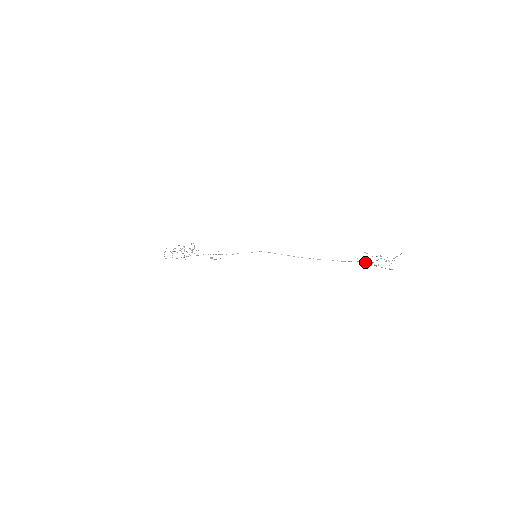
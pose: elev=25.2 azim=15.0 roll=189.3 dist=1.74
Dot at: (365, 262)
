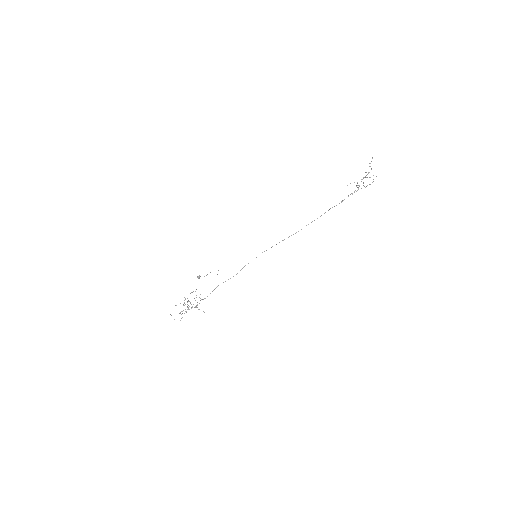
Dot at: occluded
